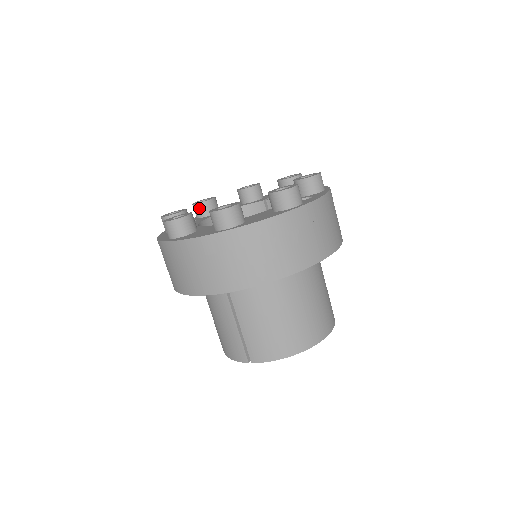
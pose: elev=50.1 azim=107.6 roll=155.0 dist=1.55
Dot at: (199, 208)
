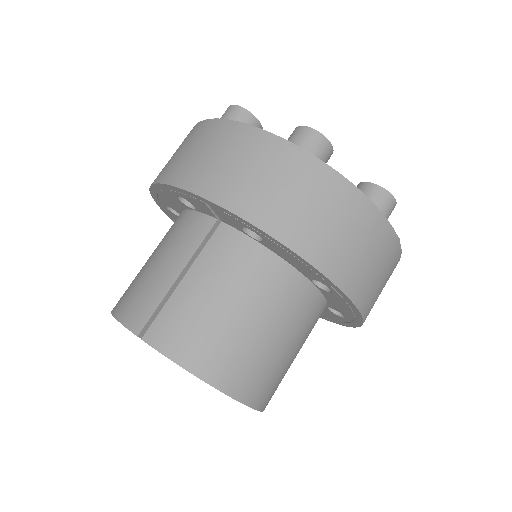
Dot at: occluded
